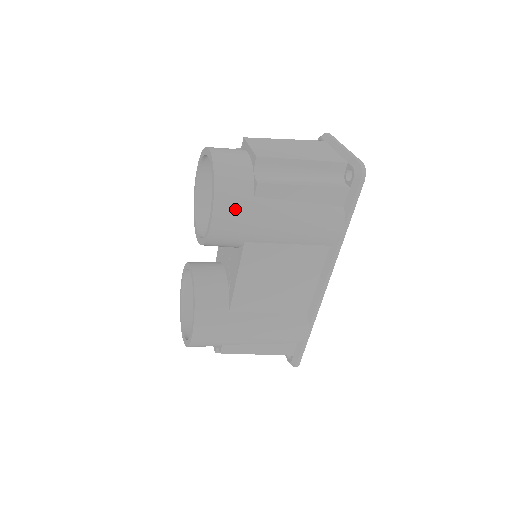
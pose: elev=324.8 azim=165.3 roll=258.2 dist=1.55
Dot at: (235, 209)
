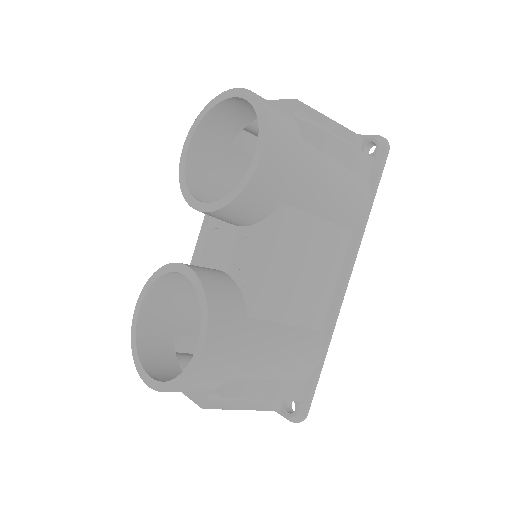
Dot at: (286, 146)
